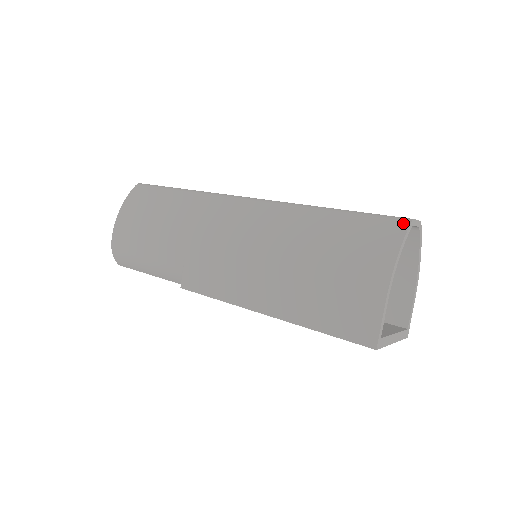
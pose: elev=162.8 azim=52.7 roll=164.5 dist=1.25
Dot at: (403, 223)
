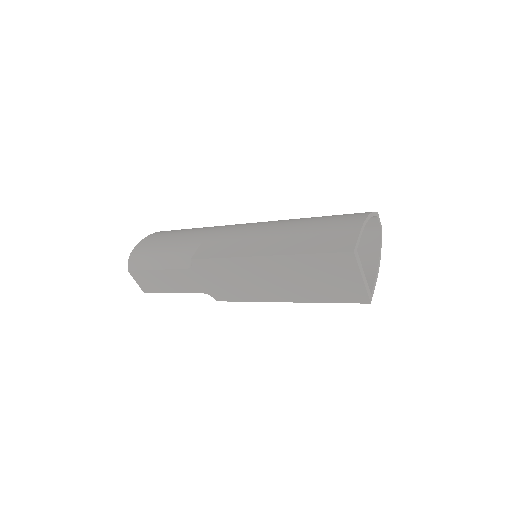
Dot at: occluded
